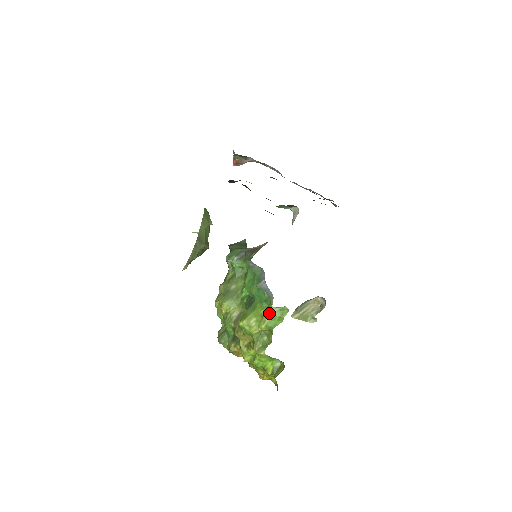
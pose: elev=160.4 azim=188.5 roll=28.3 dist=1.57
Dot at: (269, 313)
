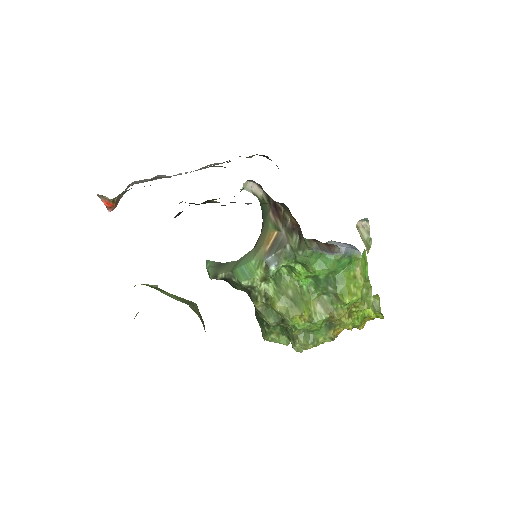
Dot at: (358, 268)
